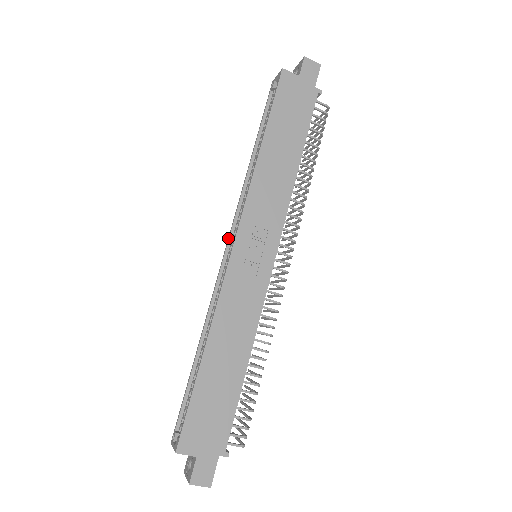
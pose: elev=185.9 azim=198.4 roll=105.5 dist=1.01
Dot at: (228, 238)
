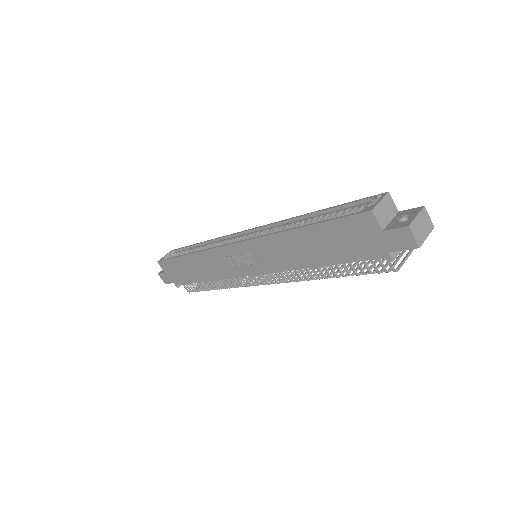
Dot at: (253, 228)
